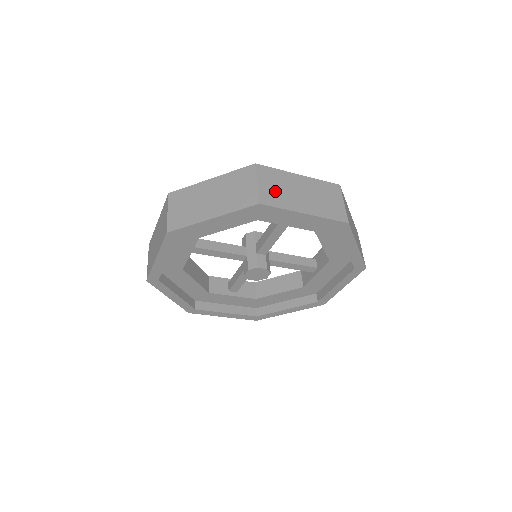
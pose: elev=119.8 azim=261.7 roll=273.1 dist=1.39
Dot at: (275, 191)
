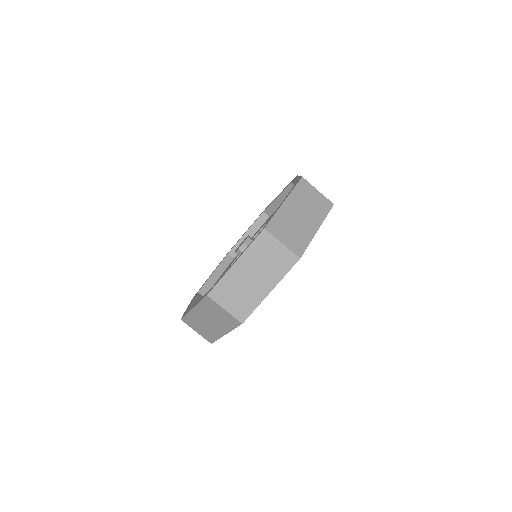
Dot at: (293, 236)
